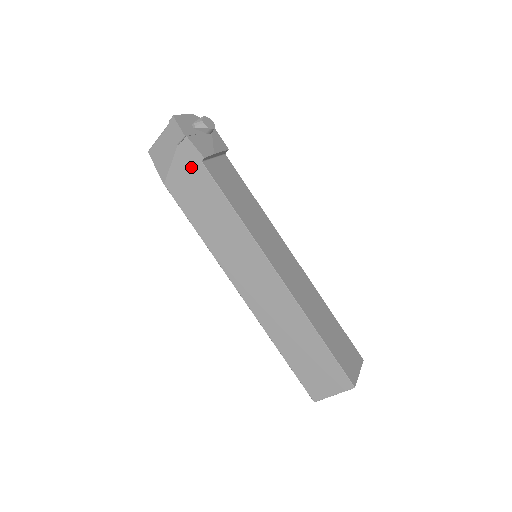
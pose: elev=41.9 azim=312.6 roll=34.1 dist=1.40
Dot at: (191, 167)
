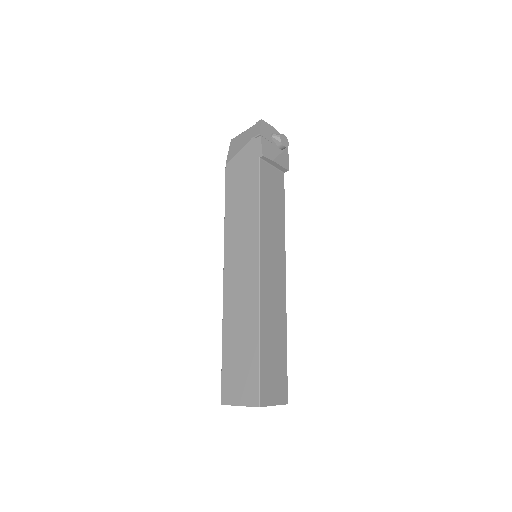
Dot at: (250, 159)
